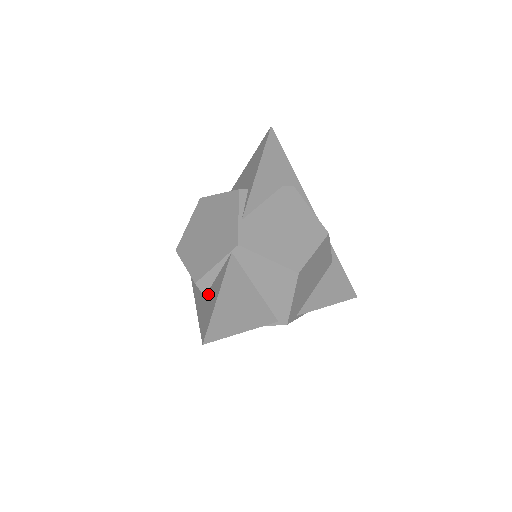
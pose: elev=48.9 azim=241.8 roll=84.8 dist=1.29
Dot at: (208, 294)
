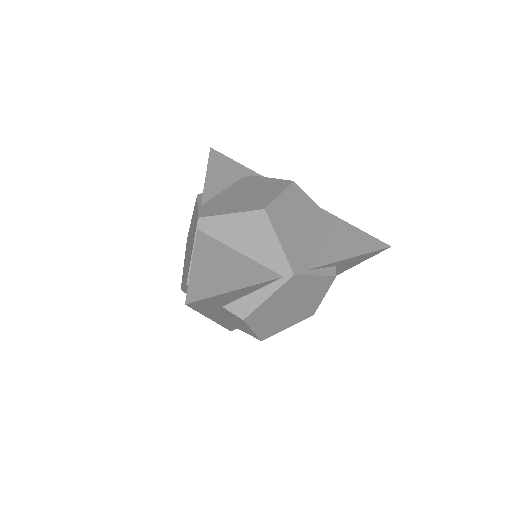
Dot at: occluded
